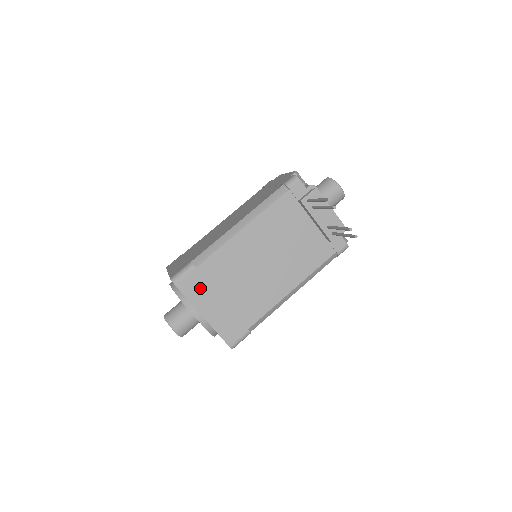
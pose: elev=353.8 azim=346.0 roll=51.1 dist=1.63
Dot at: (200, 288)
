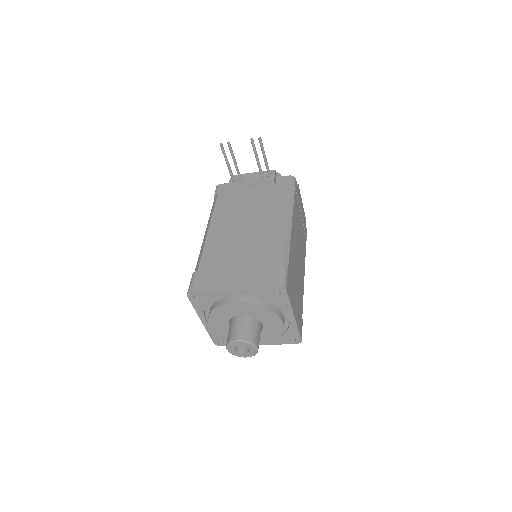
Dot at: (213, 278)
